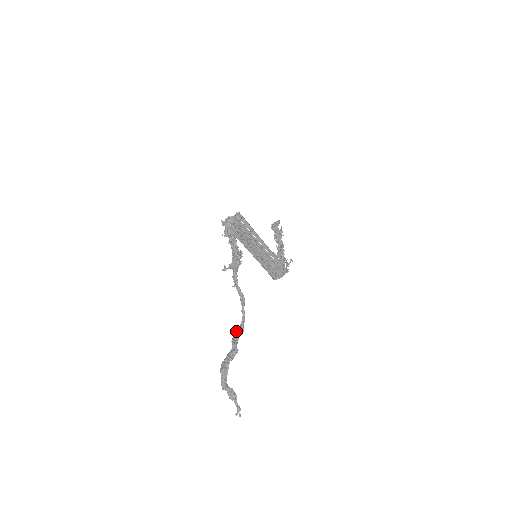
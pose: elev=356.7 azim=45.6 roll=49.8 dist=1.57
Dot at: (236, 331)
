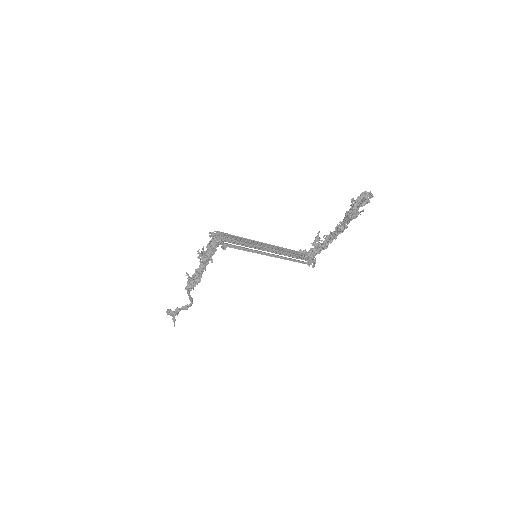
Dot at: (182, 306)
